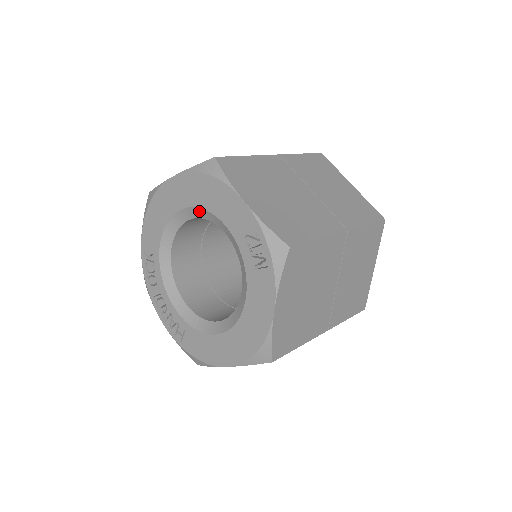
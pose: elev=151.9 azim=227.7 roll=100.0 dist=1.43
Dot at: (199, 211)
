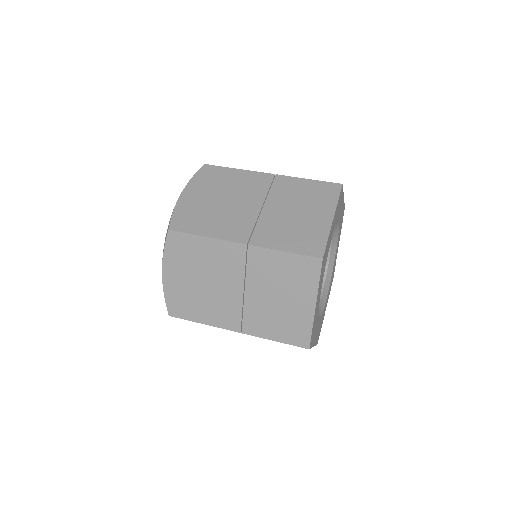
Dot at: occluded
